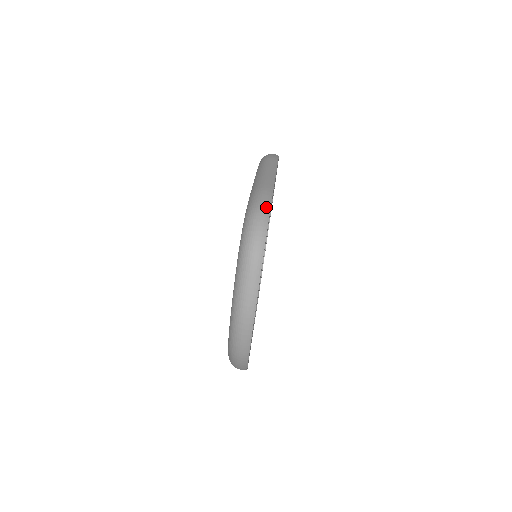
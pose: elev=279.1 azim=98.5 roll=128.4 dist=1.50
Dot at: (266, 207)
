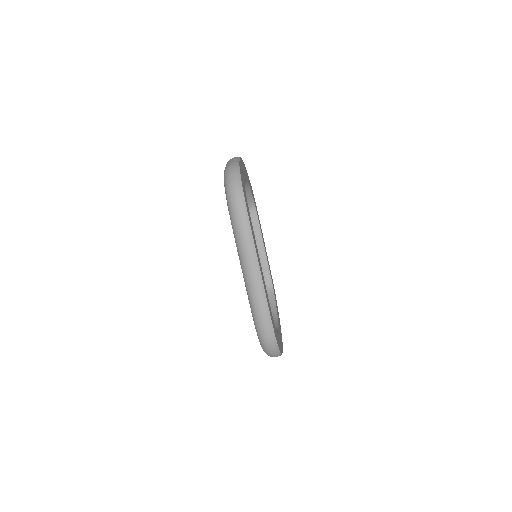
Dot at: (272, 336)
